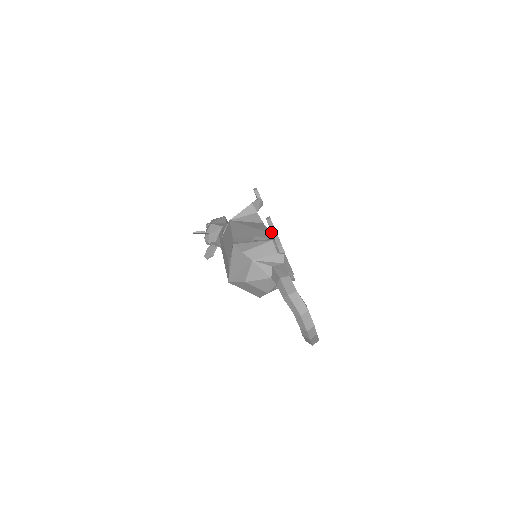
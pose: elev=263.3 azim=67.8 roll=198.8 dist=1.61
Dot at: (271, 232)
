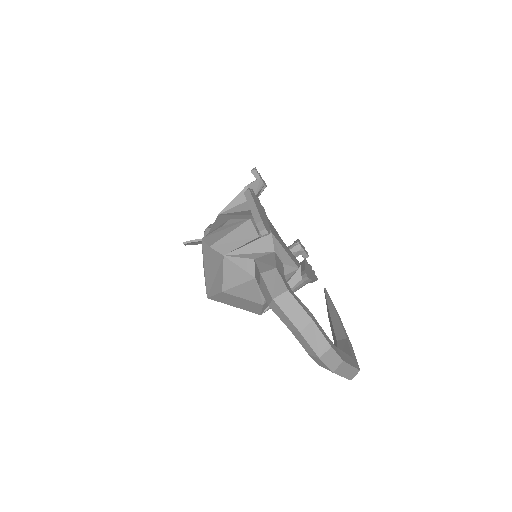
Dot at: occluded
